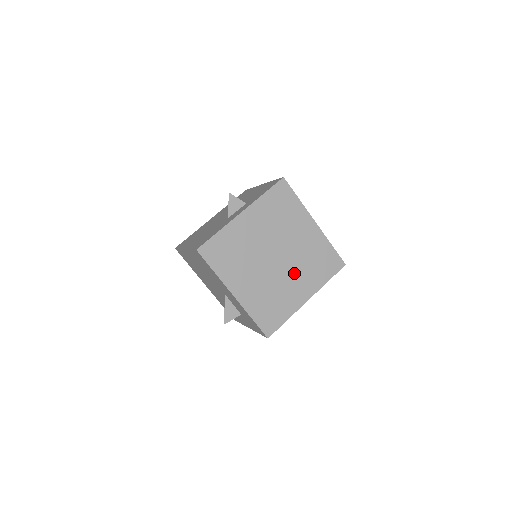
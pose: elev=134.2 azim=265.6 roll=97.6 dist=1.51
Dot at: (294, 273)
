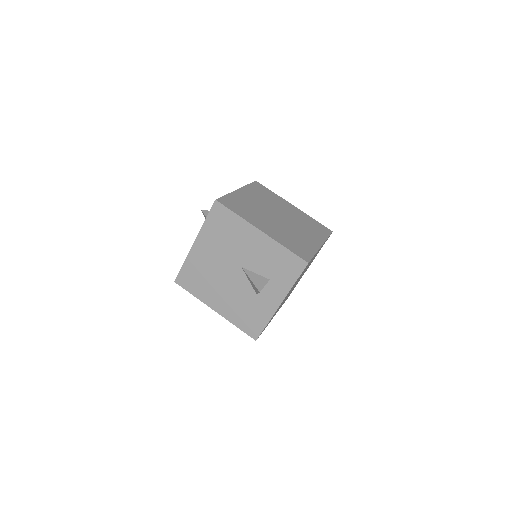
Dot at: occluded
